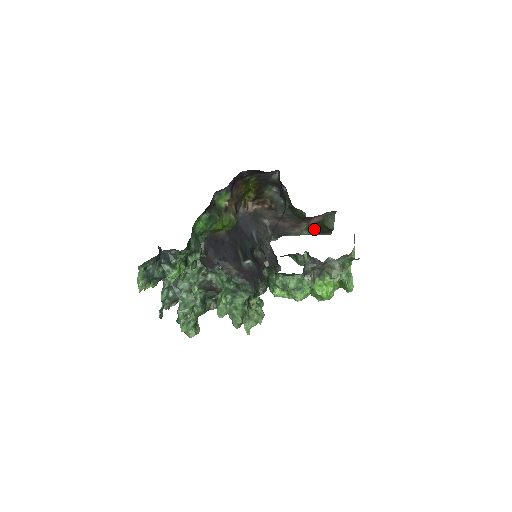
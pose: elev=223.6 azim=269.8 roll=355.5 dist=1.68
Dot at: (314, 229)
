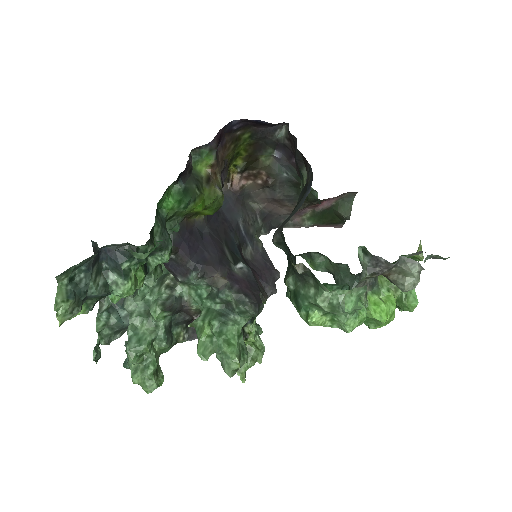
Dot at: (321, 218)
